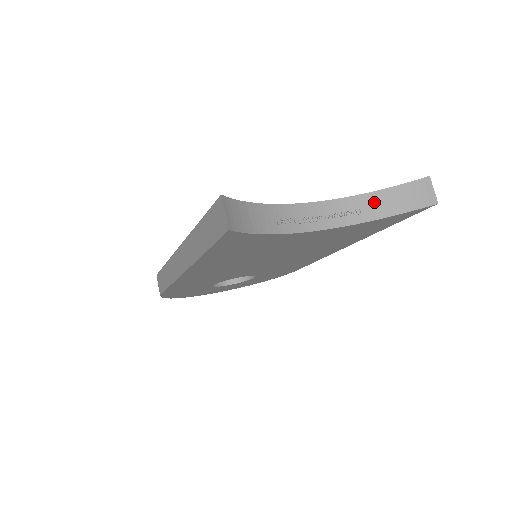
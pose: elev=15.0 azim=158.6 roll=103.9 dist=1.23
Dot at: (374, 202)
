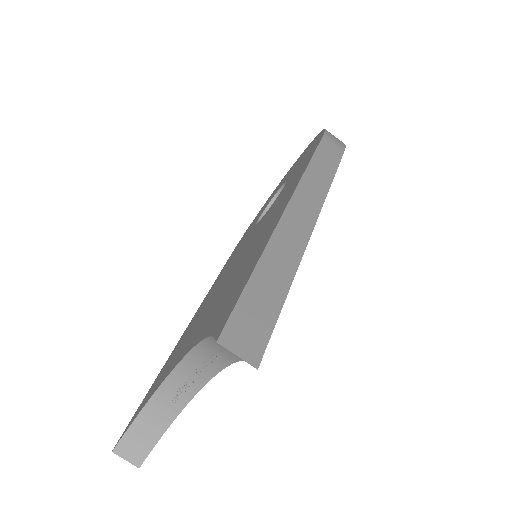
Dot at: (217, 347)
